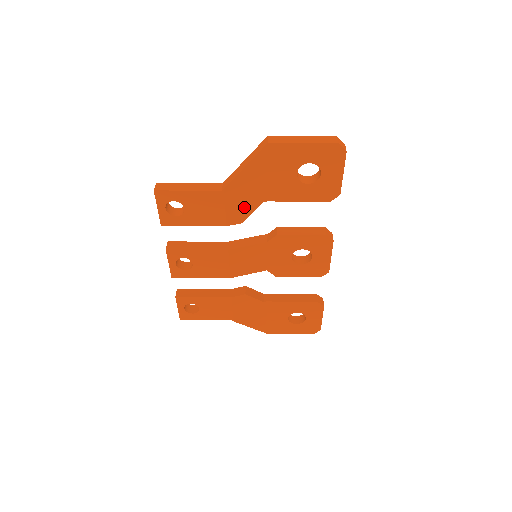
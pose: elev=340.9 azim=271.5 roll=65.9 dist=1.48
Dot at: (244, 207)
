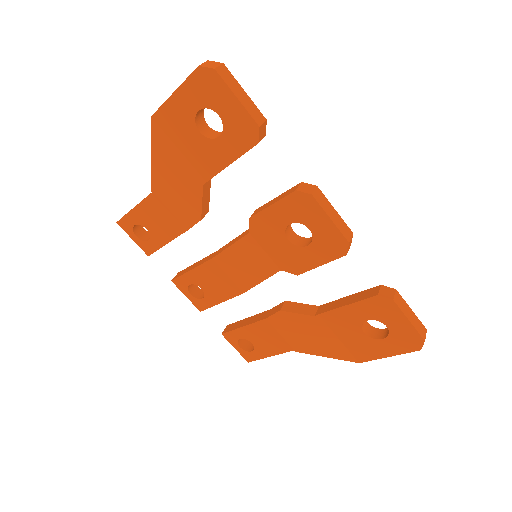
Dot at: (188, 201)
